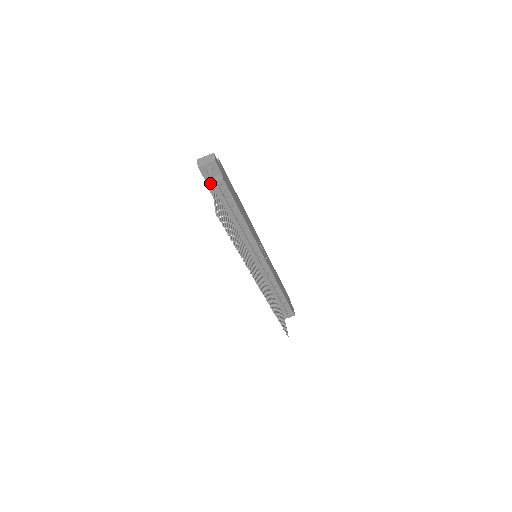
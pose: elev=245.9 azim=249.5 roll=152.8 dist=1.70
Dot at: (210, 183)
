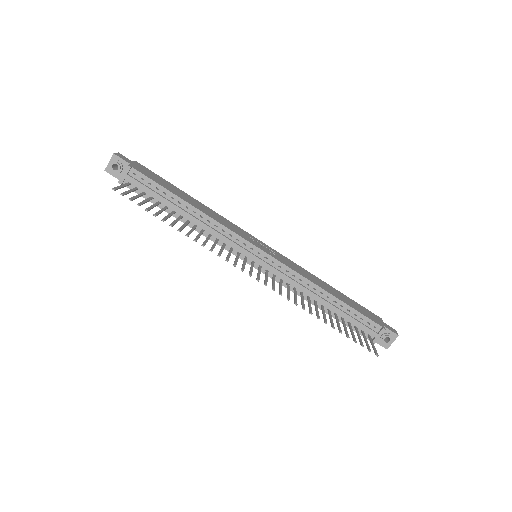
Dot at: (120, 178)
